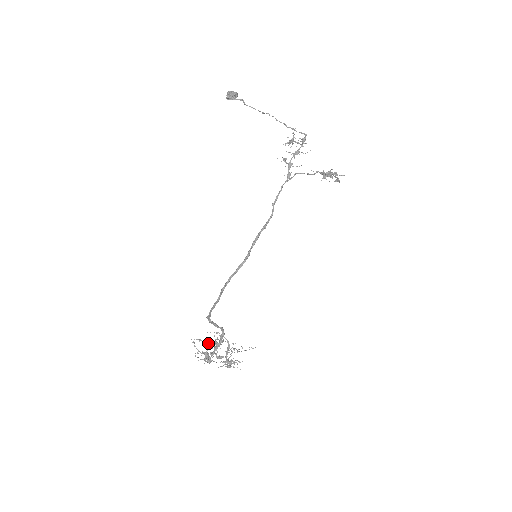
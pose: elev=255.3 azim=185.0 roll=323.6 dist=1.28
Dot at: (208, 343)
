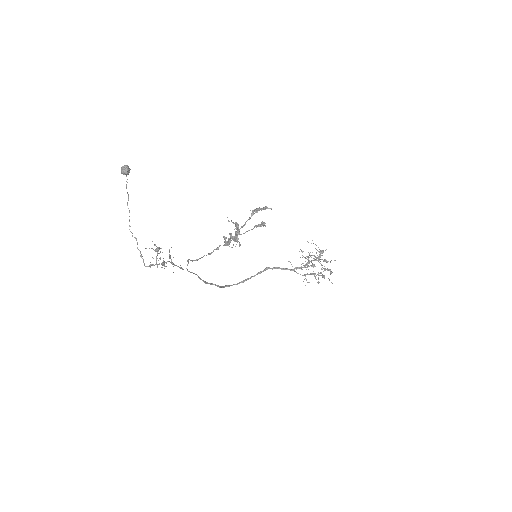
Dot at: occluded
